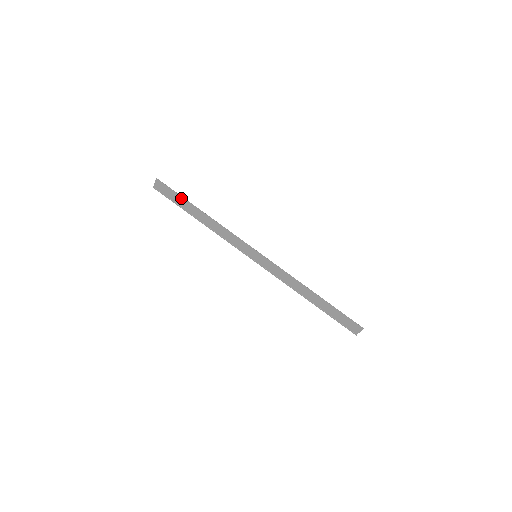
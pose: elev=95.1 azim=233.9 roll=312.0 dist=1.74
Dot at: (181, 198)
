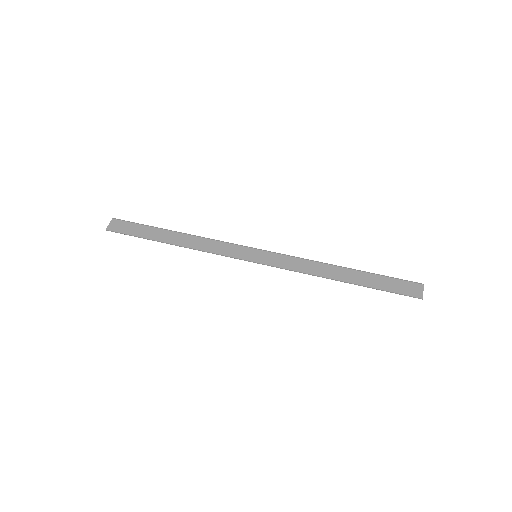
Dot at: (146, 228)
